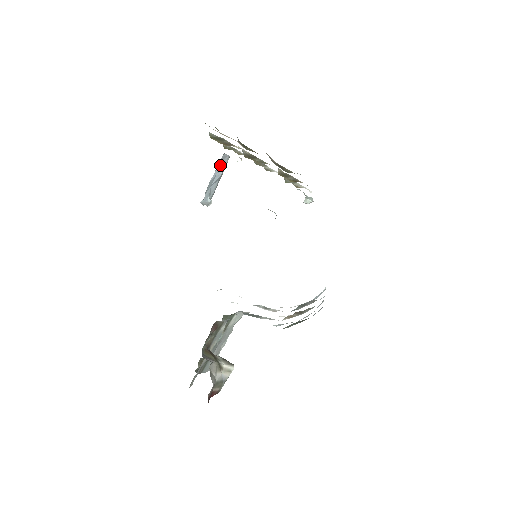
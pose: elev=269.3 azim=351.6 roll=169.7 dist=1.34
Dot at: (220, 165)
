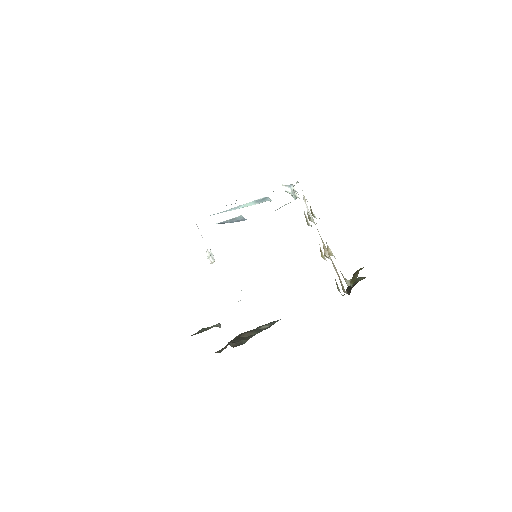
Dot at: occluded
